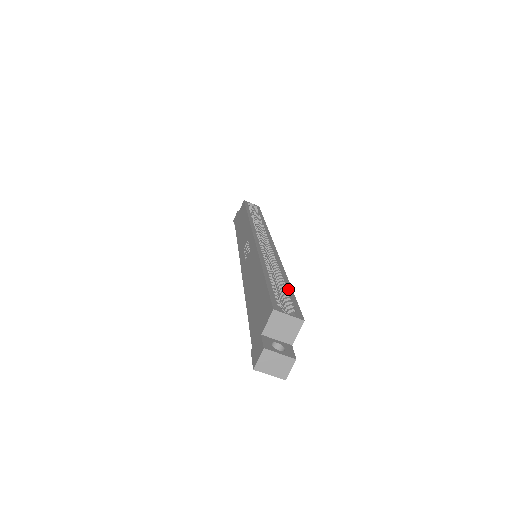
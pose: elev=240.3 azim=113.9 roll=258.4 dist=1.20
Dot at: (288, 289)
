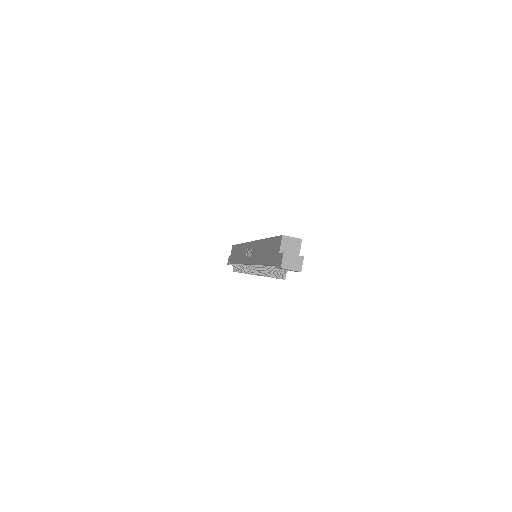
Dot at: occluded
